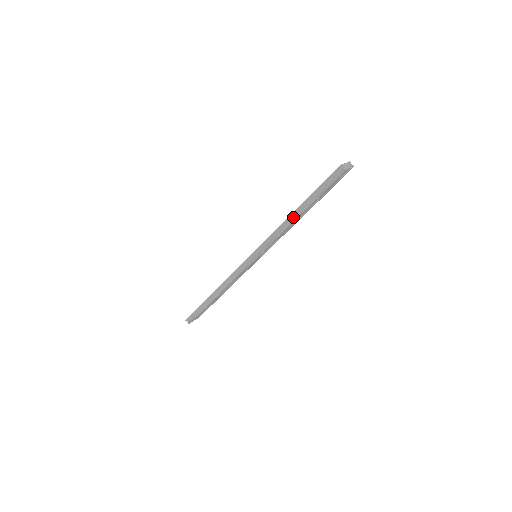
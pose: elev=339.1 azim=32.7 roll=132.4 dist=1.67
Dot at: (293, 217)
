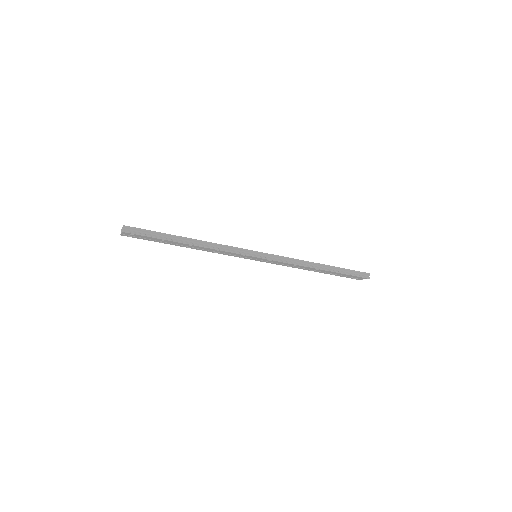
Dot at: (318, 266)
